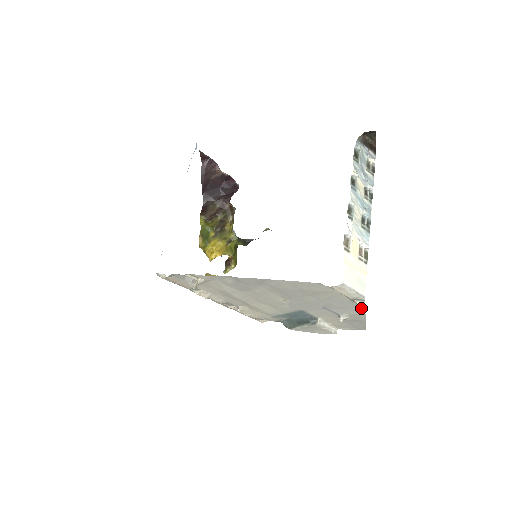
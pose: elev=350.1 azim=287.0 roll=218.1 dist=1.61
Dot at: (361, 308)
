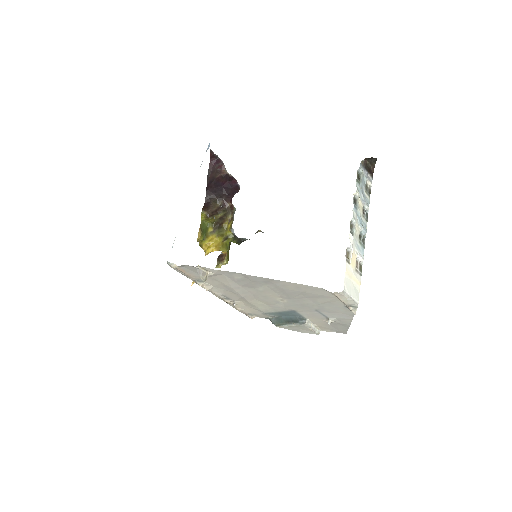
Dot at: (351, 314)
